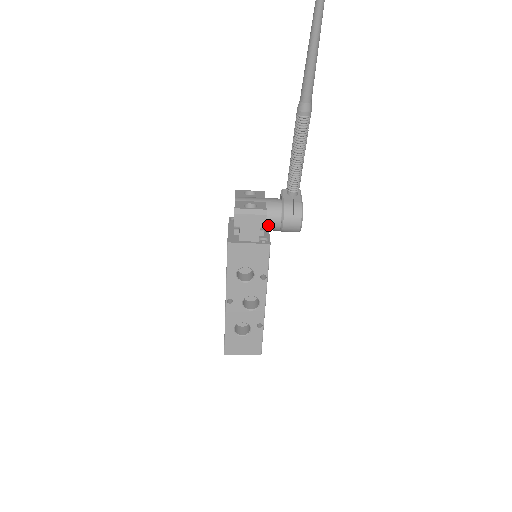
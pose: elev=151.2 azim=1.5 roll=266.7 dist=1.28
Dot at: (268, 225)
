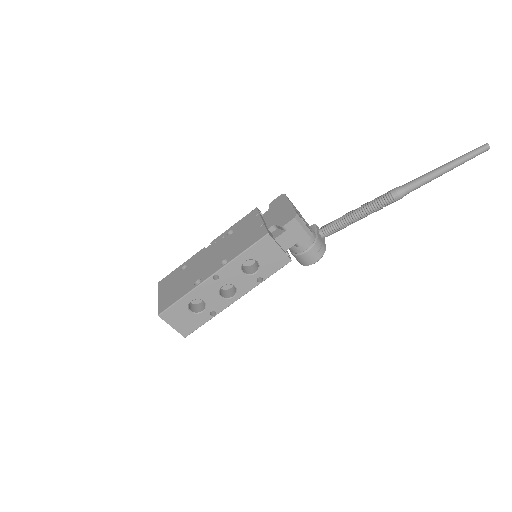
Dot at: occluded
